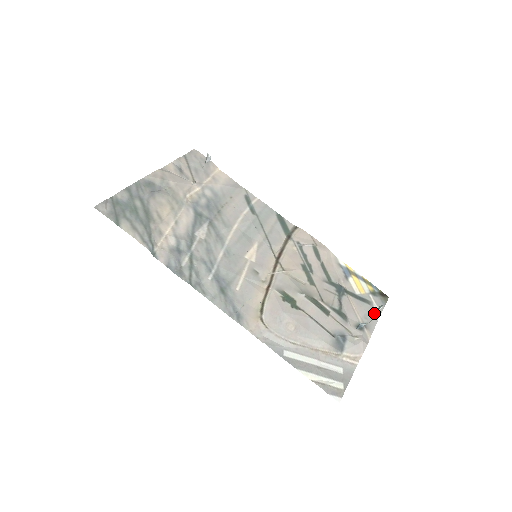
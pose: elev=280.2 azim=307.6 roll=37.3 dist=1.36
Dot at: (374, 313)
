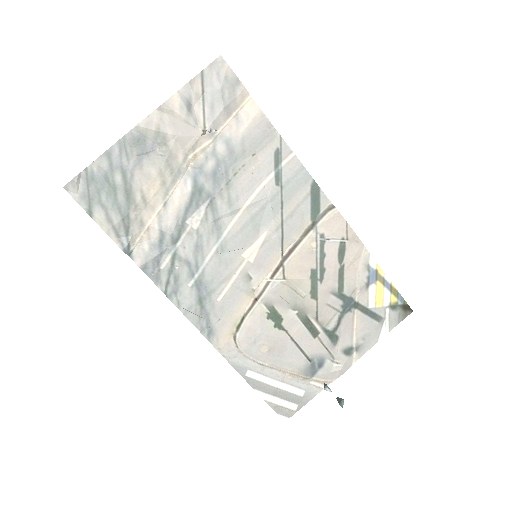
Dot at: (379, 332)
